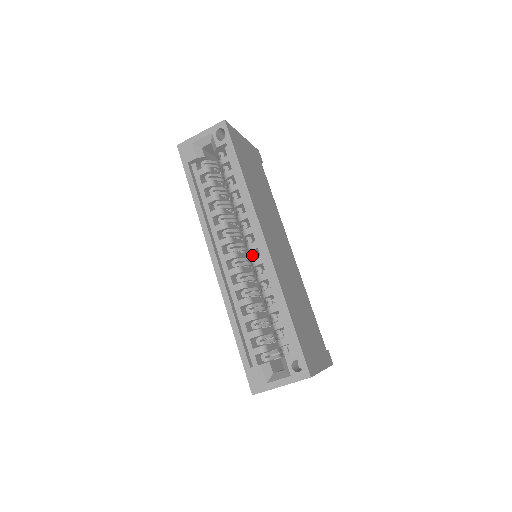
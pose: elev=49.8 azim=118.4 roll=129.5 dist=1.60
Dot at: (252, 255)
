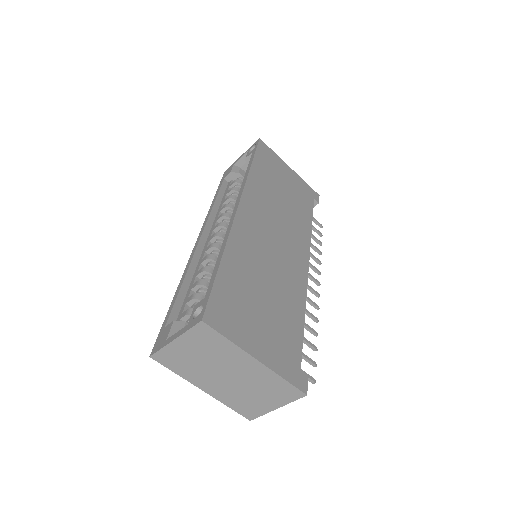
Dot at: occluded
